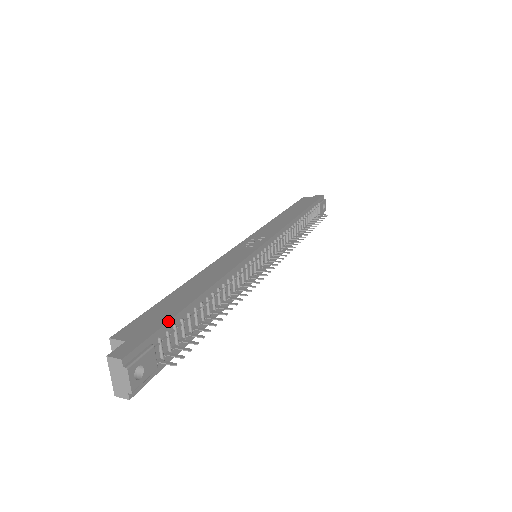
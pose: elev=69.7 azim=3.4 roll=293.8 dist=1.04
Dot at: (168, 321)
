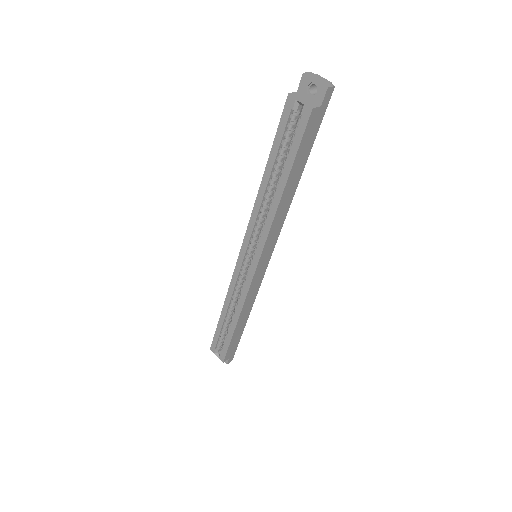
Dot at: occluded
